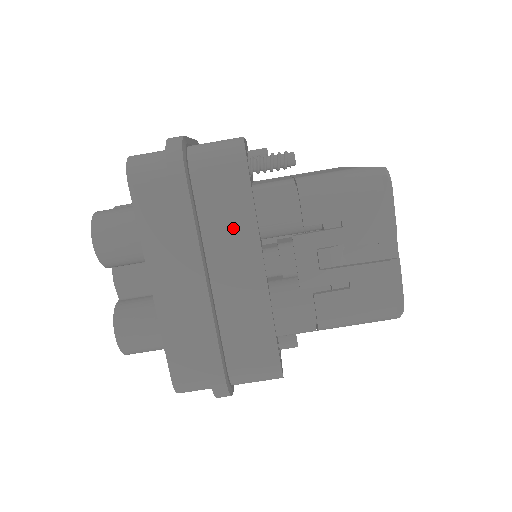
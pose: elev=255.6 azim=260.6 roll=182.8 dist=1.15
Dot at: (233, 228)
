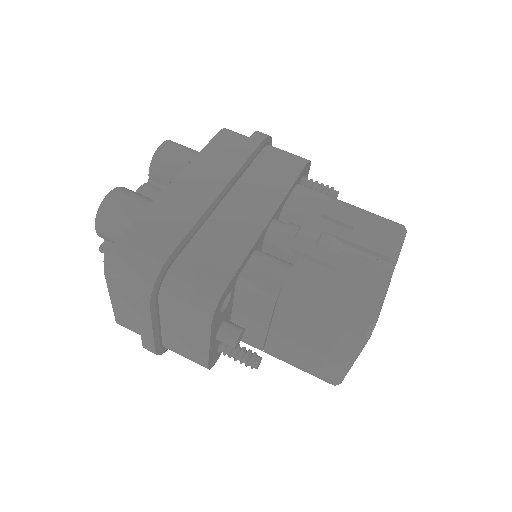
Dot at: (268, 184)
